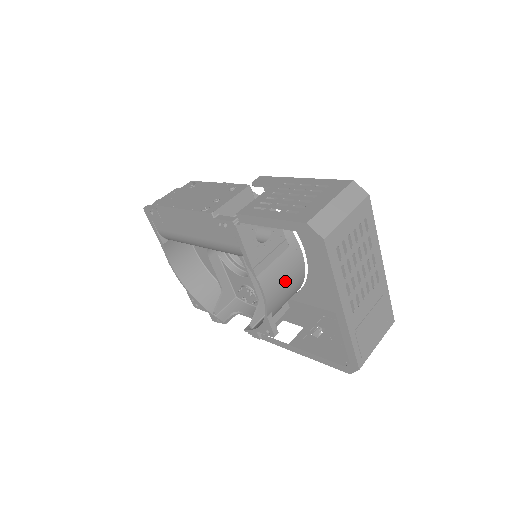
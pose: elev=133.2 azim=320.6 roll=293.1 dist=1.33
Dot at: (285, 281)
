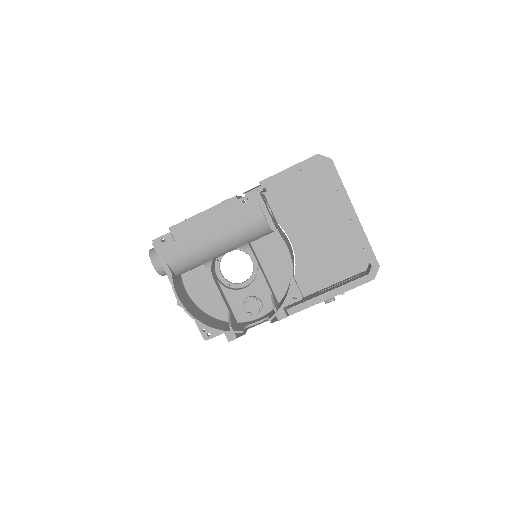
Dot at: (291, 253)
